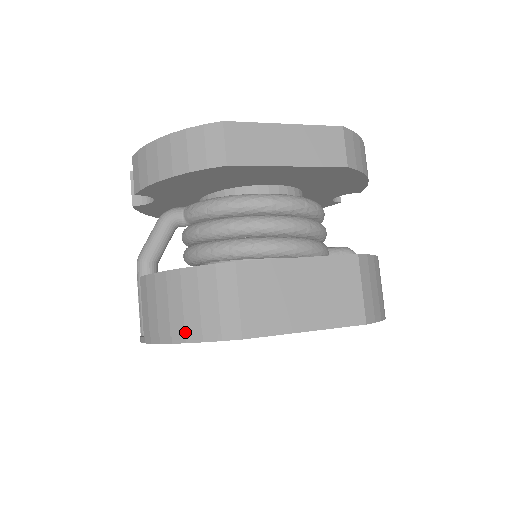
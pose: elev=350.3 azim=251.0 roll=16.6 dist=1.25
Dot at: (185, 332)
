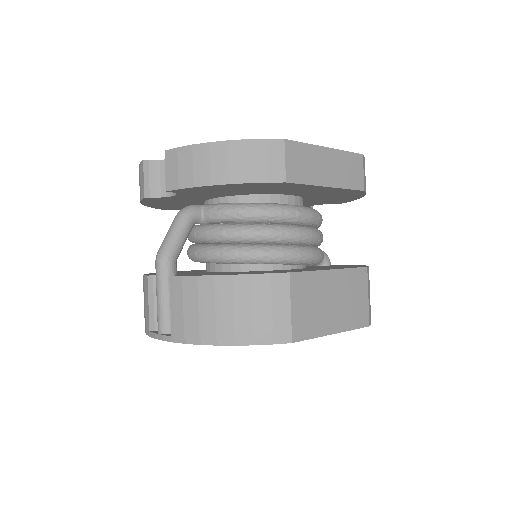
Dot at: (235, 335)
